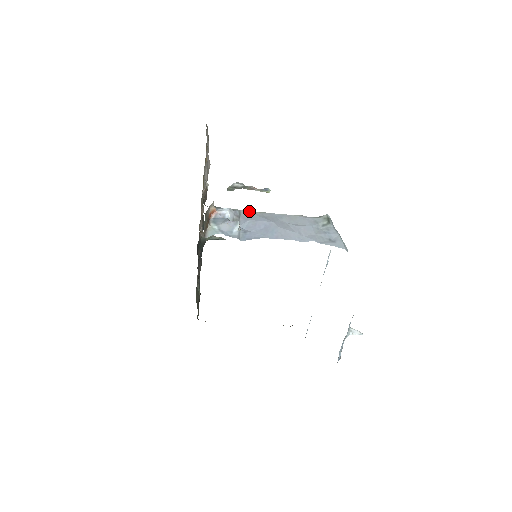
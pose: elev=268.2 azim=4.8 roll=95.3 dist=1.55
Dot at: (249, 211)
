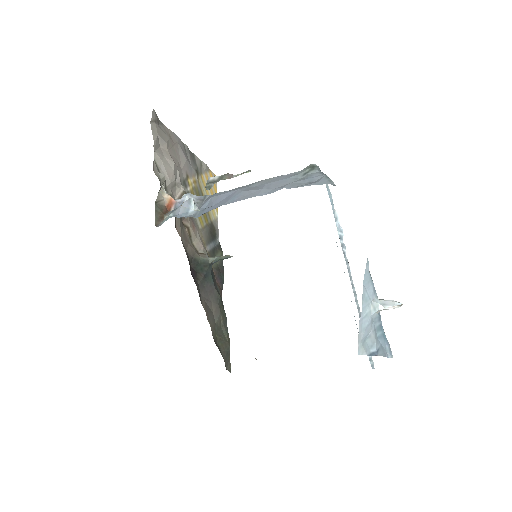
Dot at: occluded
